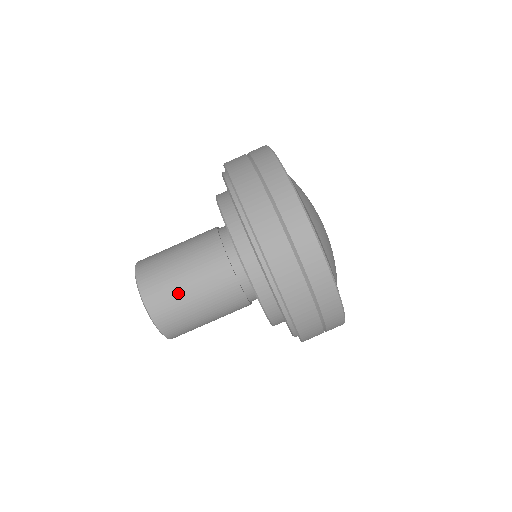
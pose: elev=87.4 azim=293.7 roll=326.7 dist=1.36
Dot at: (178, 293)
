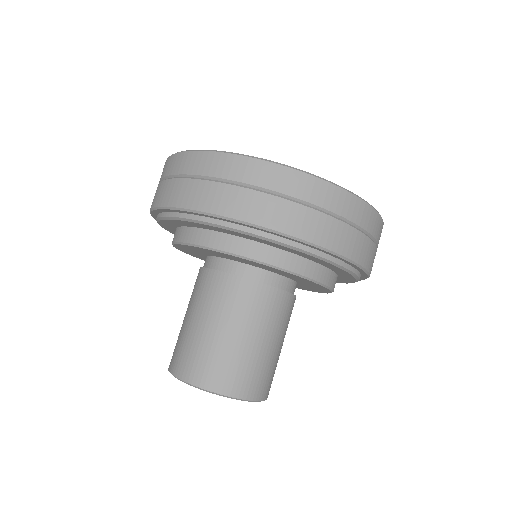
Dot at: (256, 357)
